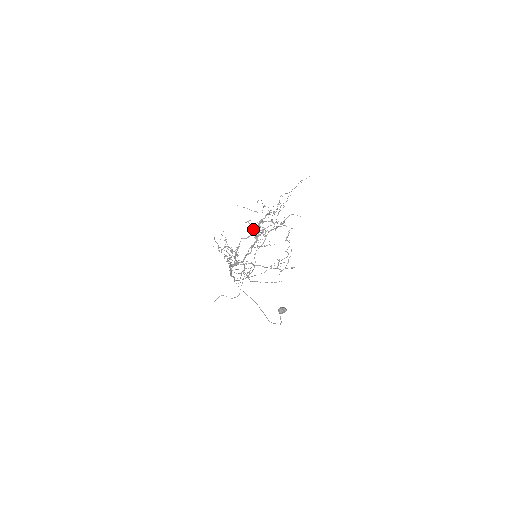
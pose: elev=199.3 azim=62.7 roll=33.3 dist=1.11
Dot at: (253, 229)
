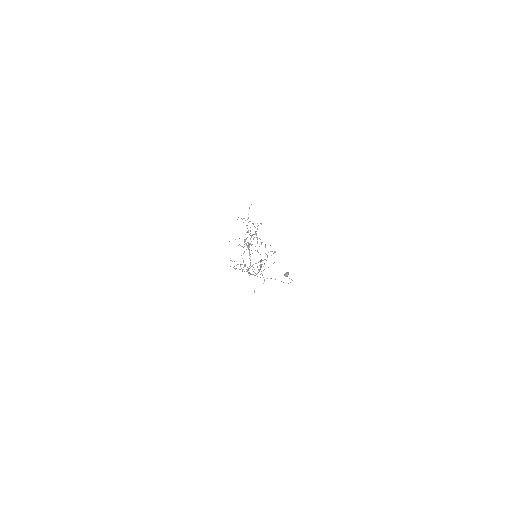
Dot at: (244, 246)
